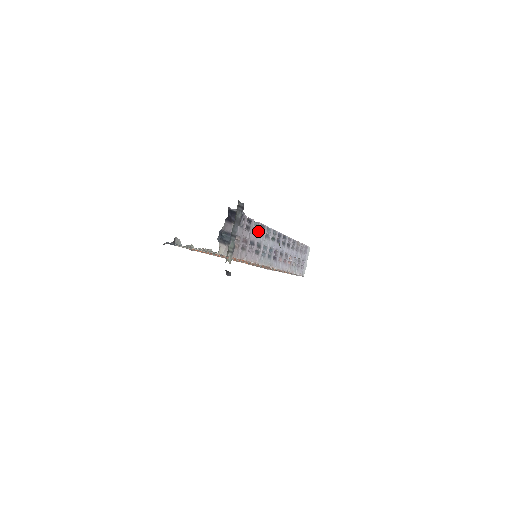
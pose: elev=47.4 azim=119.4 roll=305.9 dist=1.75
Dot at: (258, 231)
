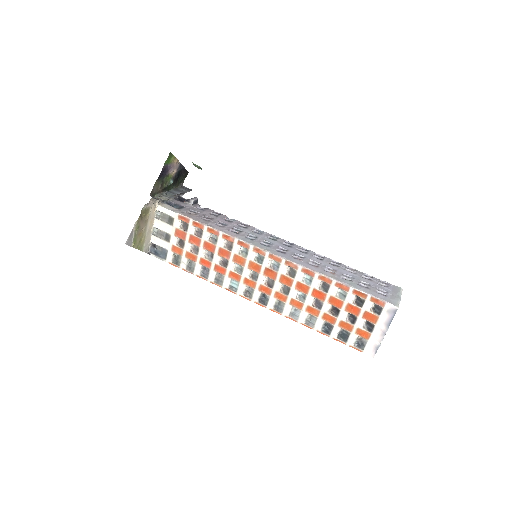
Dot at: (235, 223)
